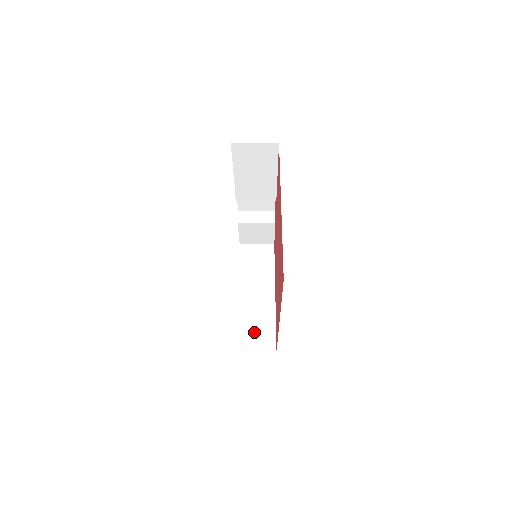
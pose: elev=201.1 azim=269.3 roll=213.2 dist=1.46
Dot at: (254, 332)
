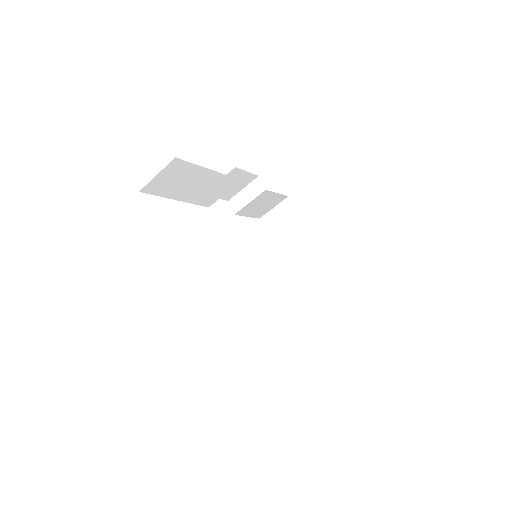
Dot at: (321, 302)
